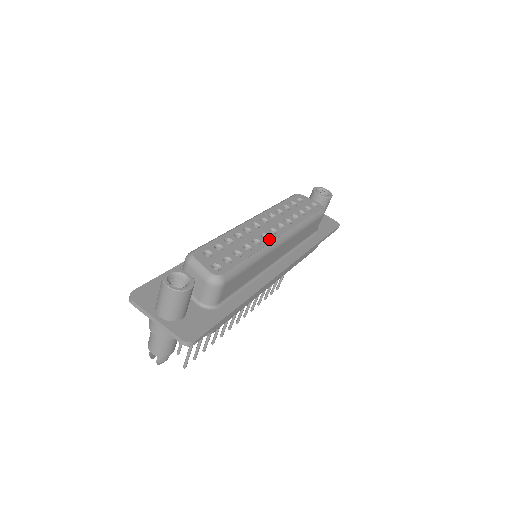
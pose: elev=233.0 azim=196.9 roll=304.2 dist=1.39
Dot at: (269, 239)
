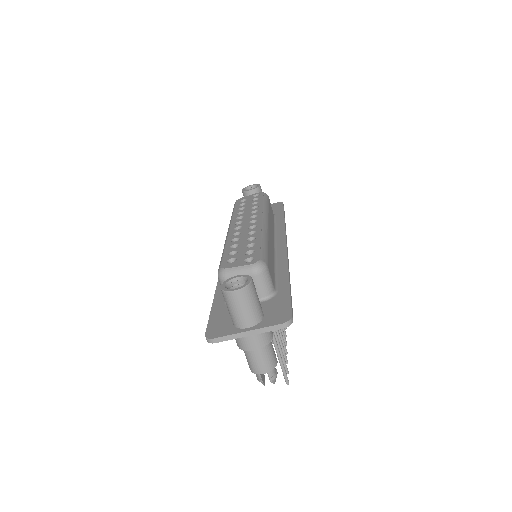
Dot at: (258, 226)
